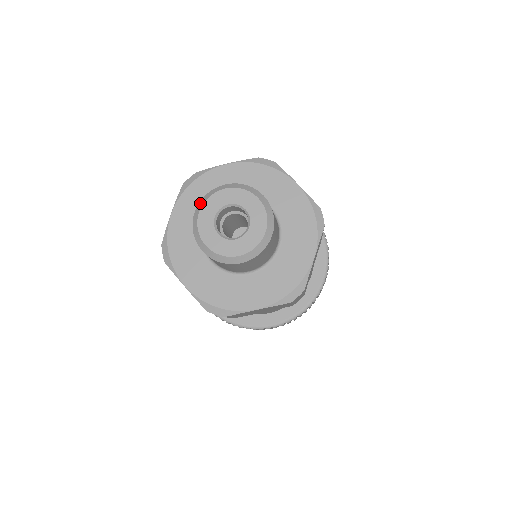
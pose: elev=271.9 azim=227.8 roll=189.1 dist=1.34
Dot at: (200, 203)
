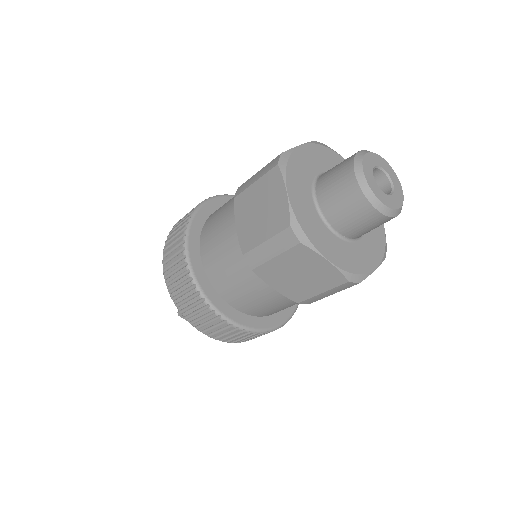
Dot at: (357, 166)
